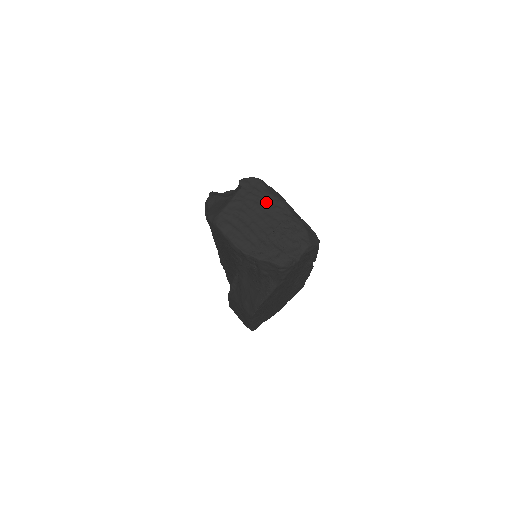
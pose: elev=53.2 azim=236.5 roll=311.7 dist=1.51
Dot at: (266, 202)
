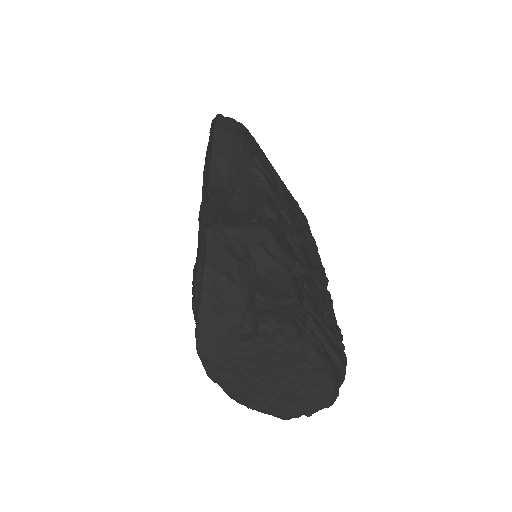
Dot at: (291, 360)
